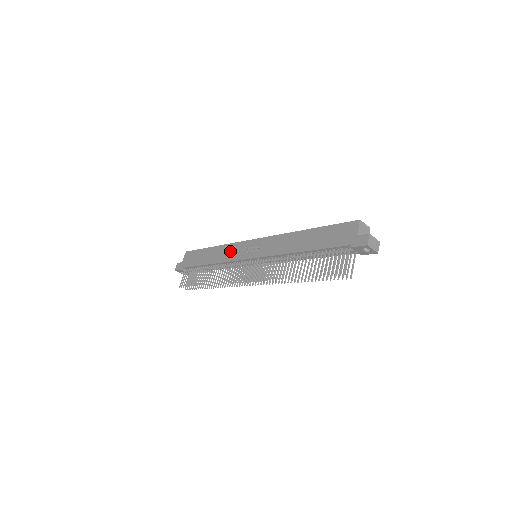
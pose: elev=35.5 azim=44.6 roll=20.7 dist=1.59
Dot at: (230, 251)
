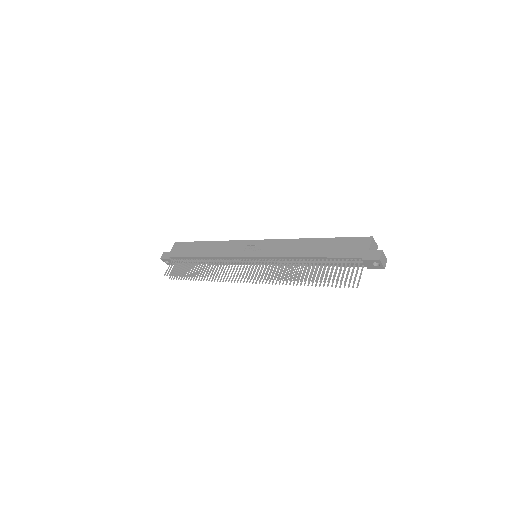
Dot at: (228, 247)
